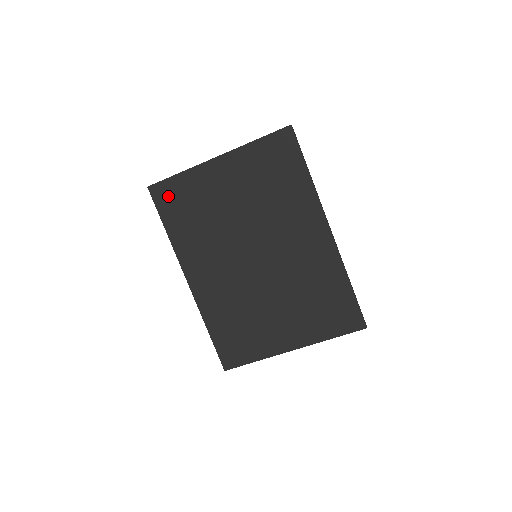
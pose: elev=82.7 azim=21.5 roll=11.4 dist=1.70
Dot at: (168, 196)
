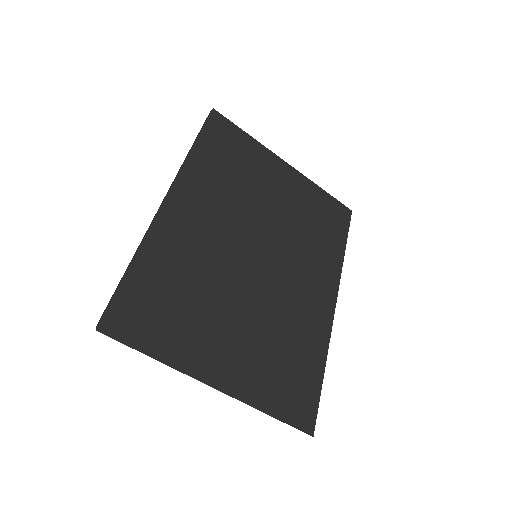
Dot at: (224, 133)
